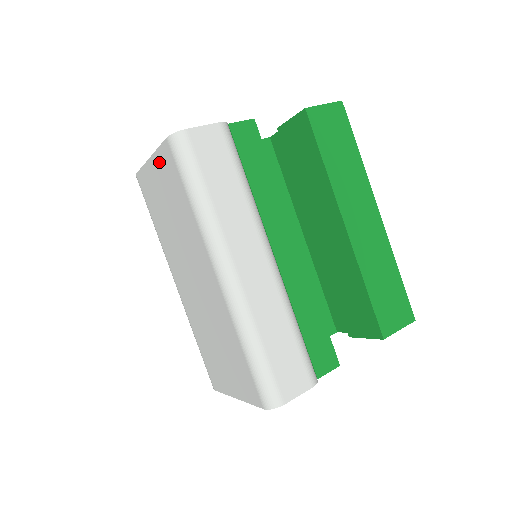
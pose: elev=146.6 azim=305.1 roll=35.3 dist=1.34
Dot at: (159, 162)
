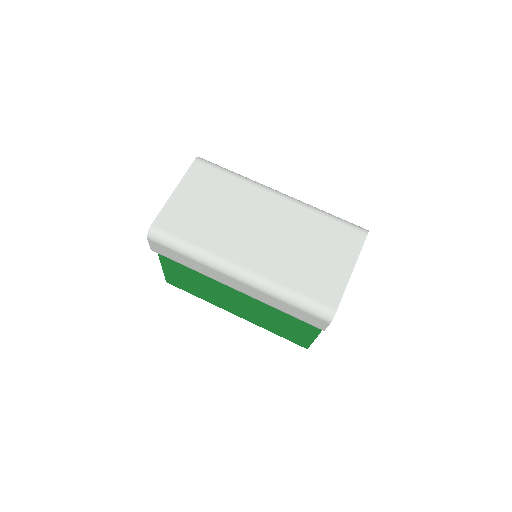
Dot at: (189, 182)
